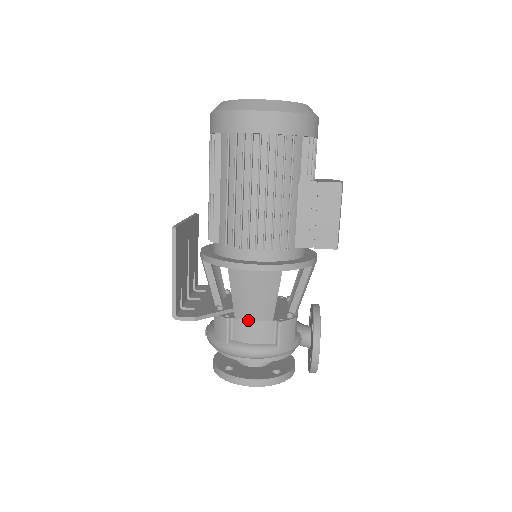
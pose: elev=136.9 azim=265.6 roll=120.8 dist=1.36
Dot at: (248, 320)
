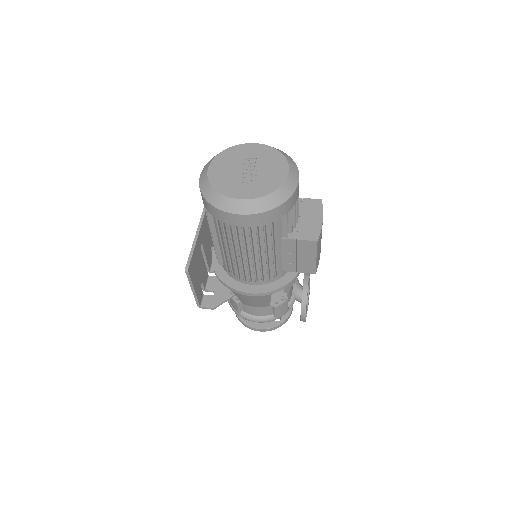
Dot at: (252, 306)
